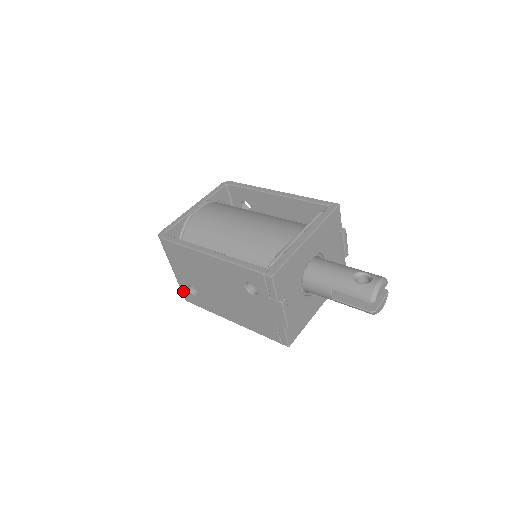
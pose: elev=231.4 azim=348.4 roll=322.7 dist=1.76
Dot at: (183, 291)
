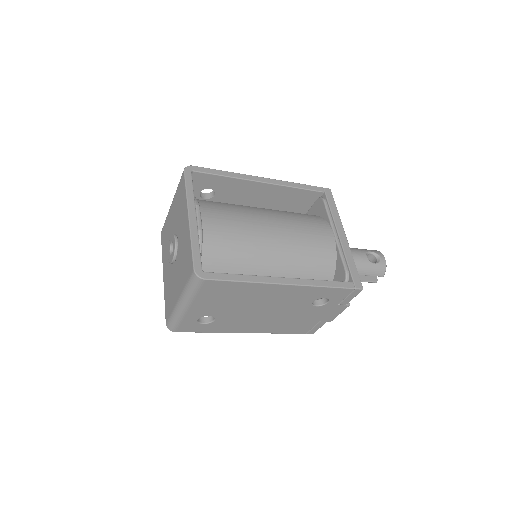
Dot at: (181, 324)
